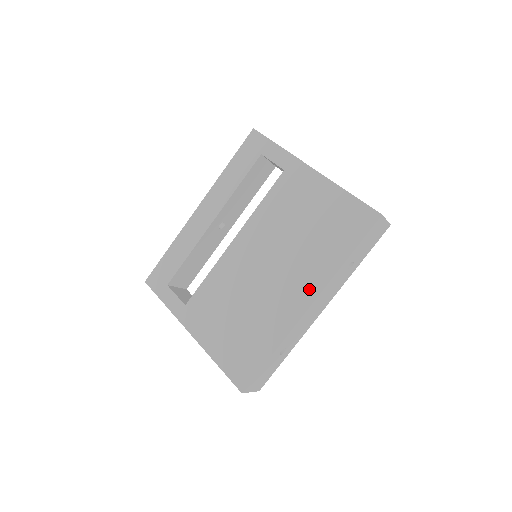
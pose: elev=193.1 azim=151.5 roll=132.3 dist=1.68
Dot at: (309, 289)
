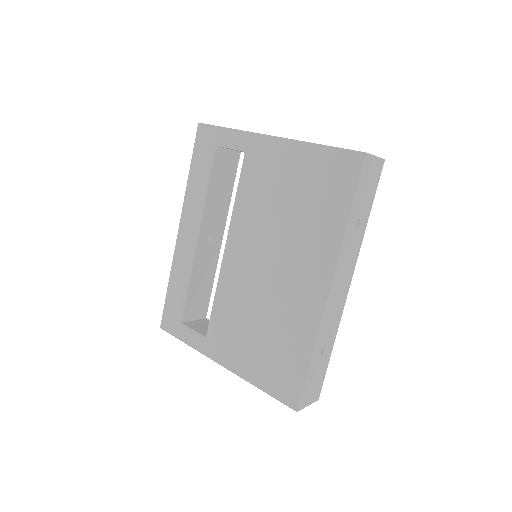
Dot at: (321, 270)
